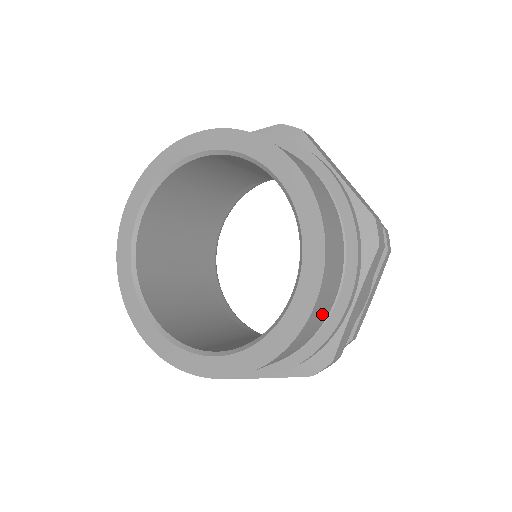
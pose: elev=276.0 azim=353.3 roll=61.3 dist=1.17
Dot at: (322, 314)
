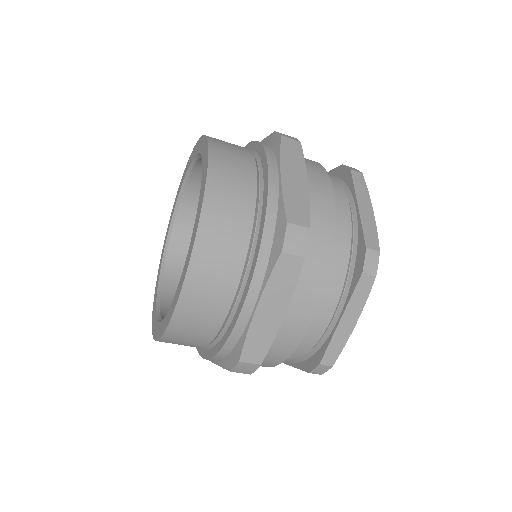
Dot at: (239, 184)
